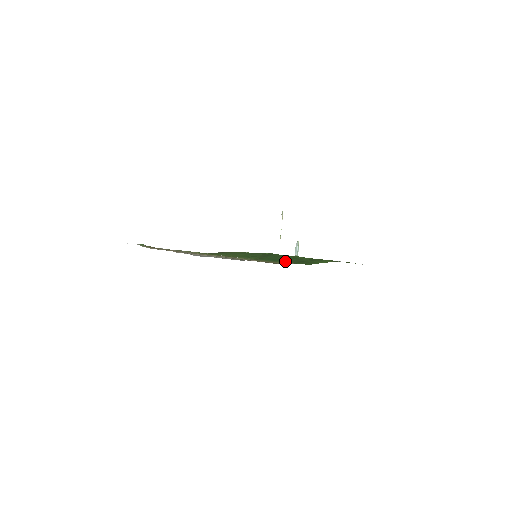
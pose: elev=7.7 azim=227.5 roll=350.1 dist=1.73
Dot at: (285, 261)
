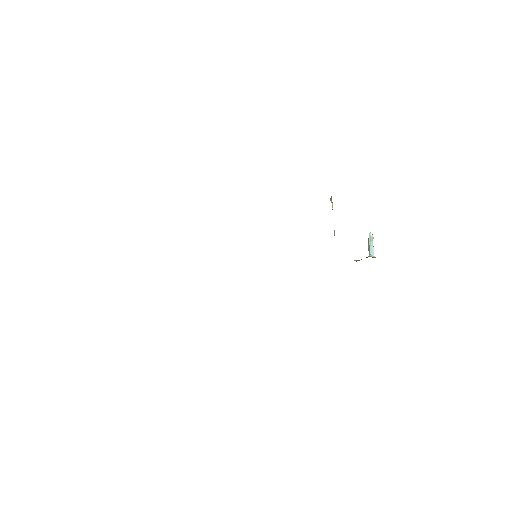
Dot at: occluded
